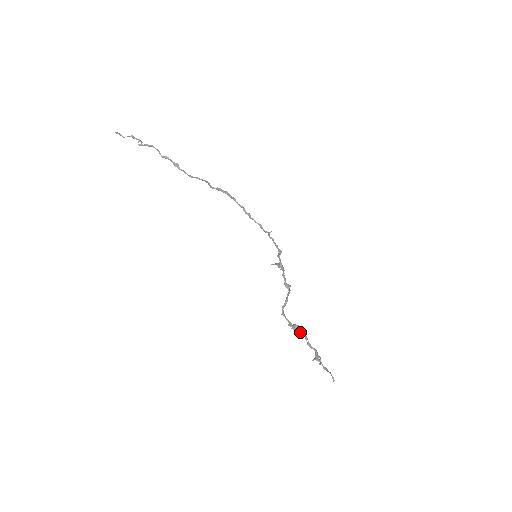
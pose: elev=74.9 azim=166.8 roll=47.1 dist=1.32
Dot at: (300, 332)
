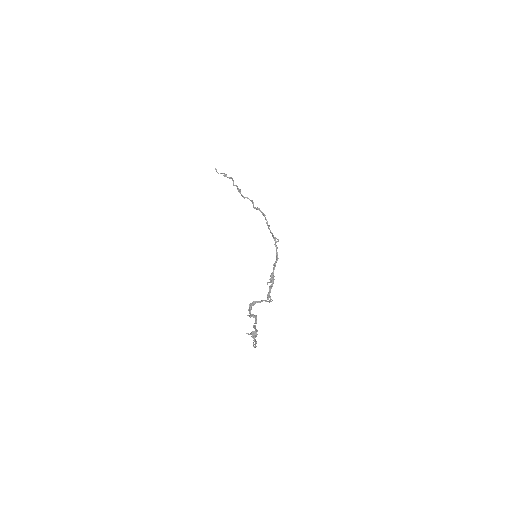
Dot at: (254, 317)
